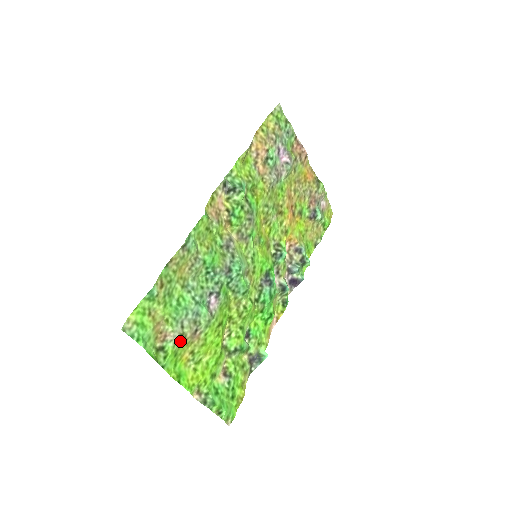
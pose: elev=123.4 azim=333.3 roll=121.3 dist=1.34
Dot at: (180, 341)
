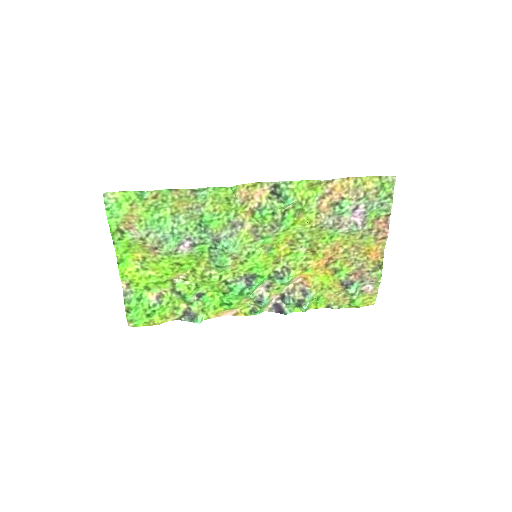
Dot at: (139, 242)
